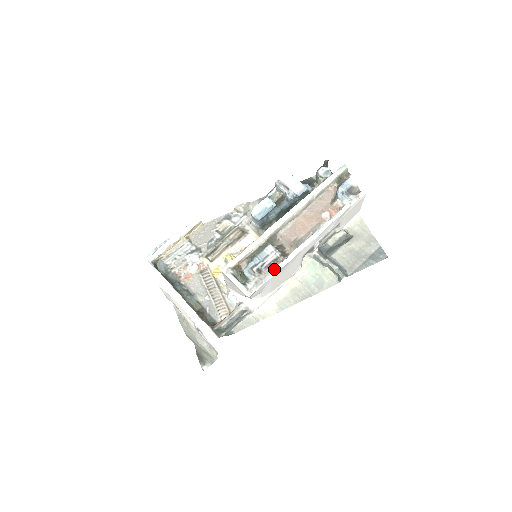
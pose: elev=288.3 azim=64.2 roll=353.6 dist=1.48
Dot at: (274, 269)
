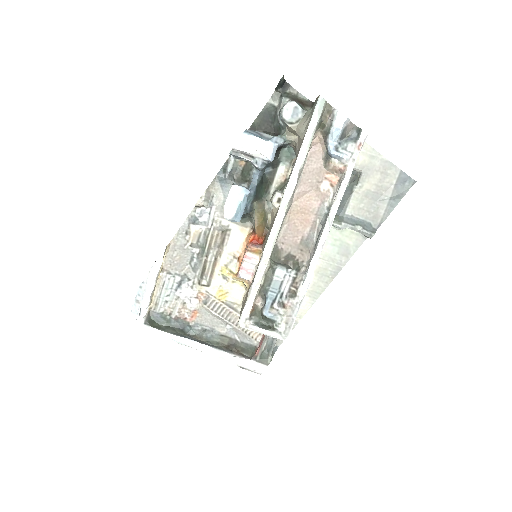
Dot at: (299, 298)
